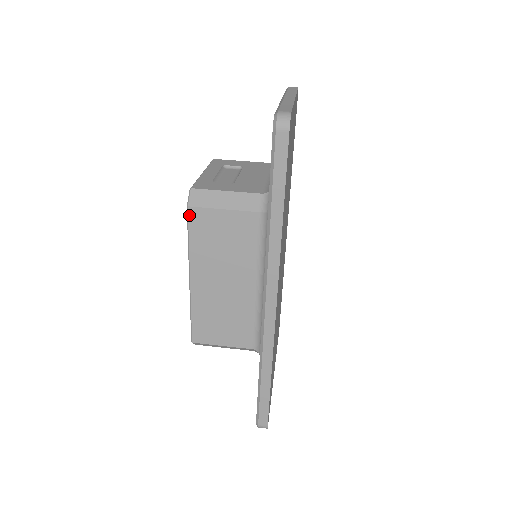
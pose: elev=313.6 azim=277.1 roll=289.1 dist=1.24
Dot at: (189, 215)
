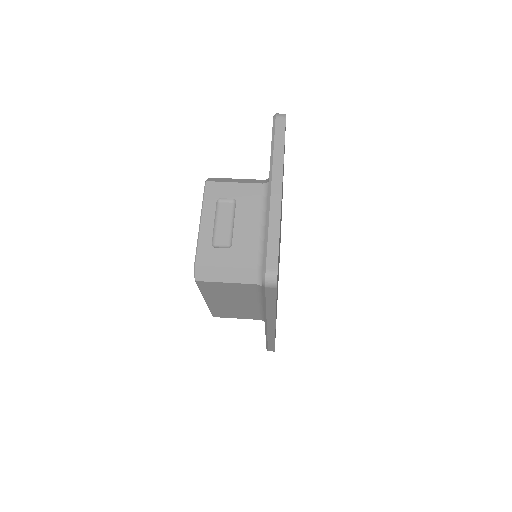
Dot at: (198, 283)
